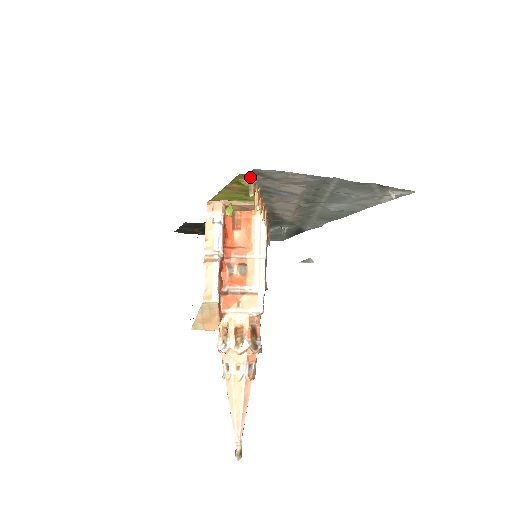
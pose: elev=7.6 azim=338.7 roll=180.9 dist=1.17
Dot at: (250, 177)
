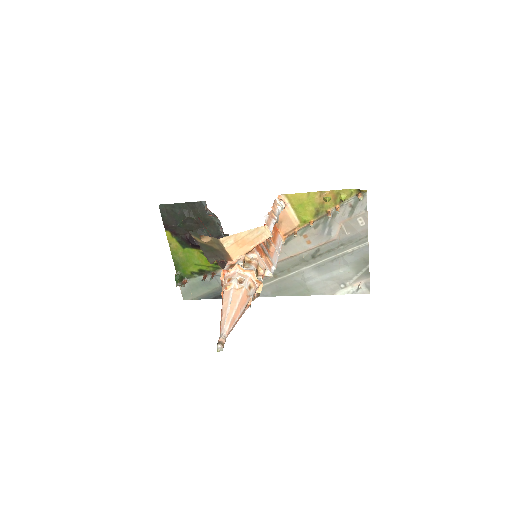
Dot at: (365, 192)
